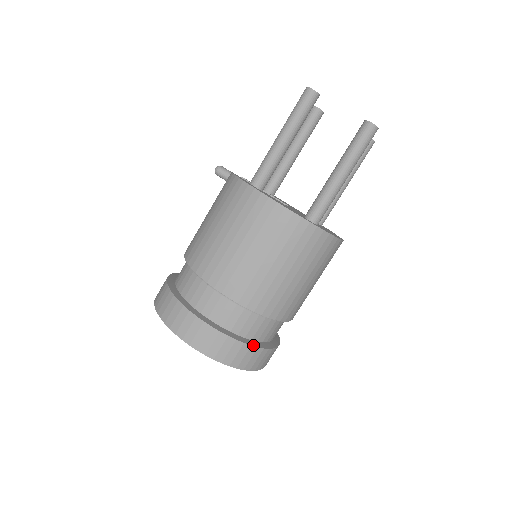
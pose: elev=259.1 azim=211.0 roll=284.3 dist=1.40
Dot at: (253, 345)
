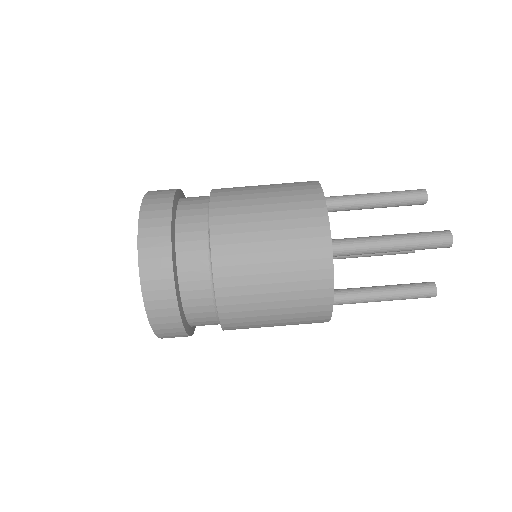
Dot at: (173, 260)
